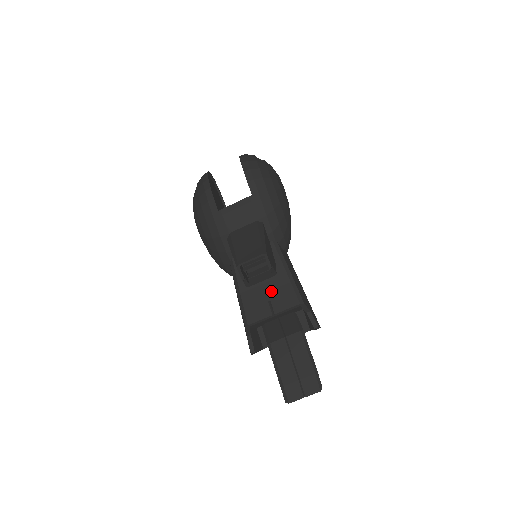
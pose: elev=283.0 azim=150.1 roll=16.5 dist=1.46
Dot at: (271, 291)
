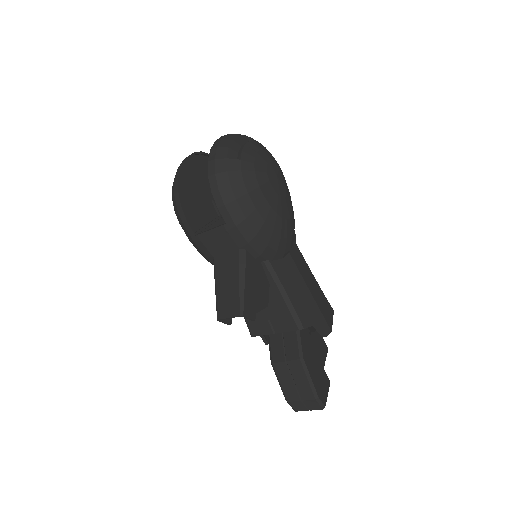
Dot at: (269, 311)
